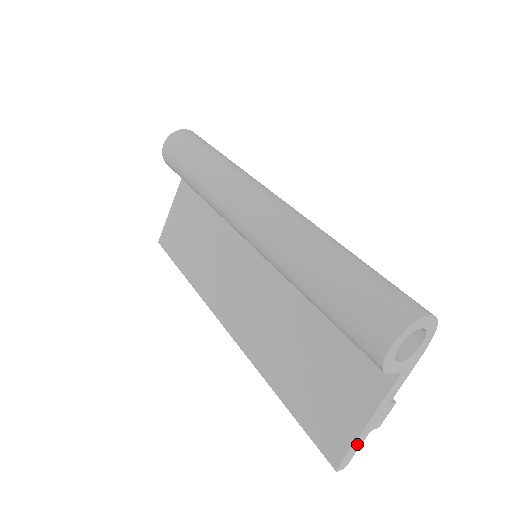
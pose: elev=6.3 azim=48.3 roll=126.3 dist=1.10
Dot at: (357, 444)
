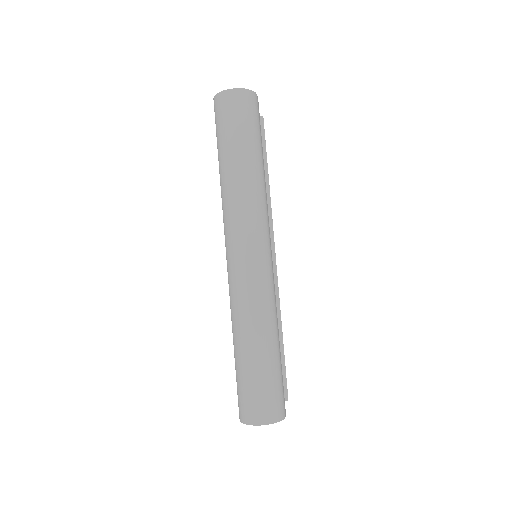
Dot at: occluded
